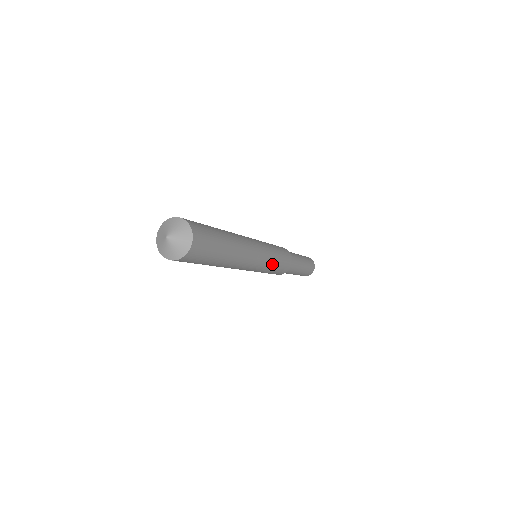
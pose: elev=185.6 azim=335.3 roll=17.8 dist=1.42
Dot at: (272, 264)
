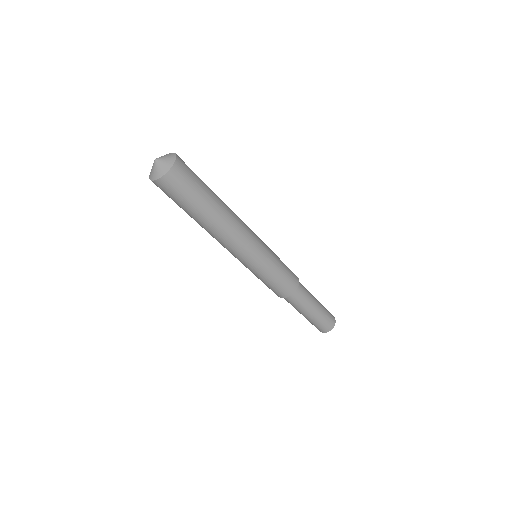
Dot at: (265, 271)
